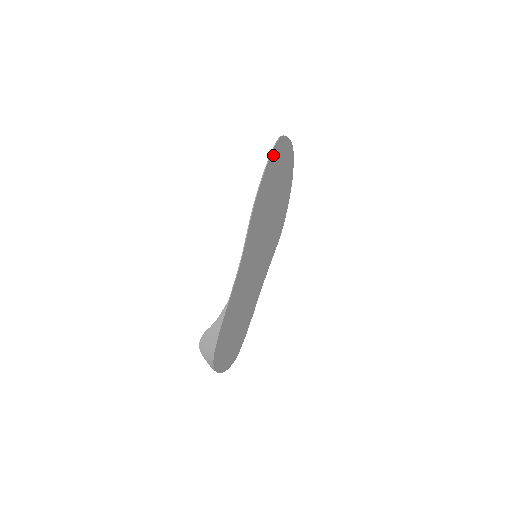
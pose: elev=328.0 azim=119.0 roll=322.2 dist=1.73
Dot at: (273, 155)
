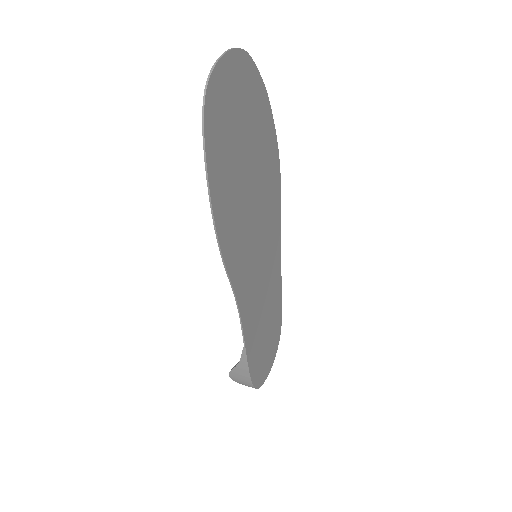
Dot at: (209, 137)
